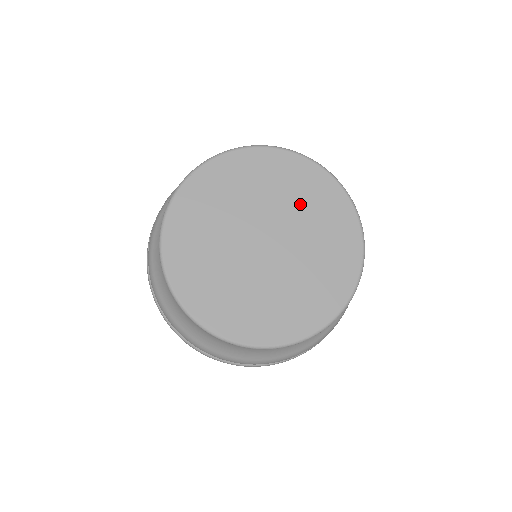
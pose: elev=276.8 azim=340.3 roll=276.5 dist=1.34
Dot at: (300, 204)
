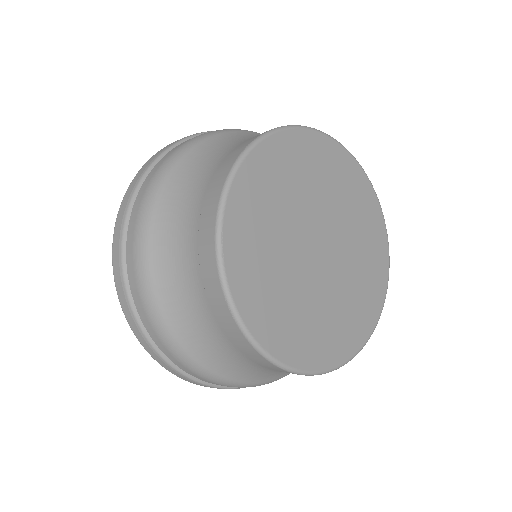
Dot at: (356, 225)
